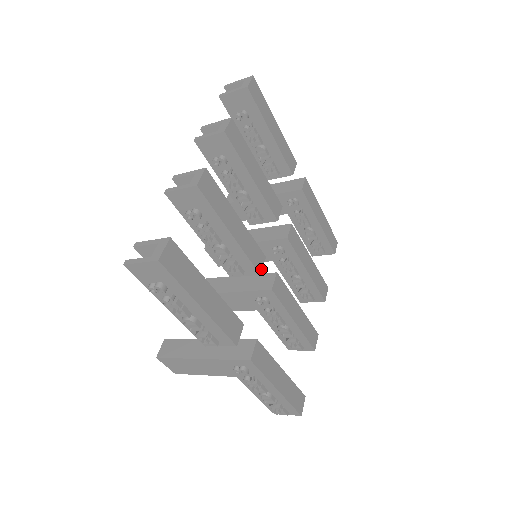
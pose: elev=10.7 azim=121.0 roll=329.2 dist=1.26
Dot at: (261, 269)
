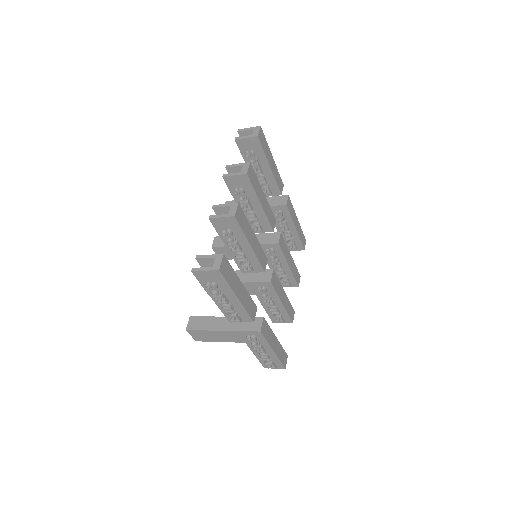
Dot at: (265, 268)
